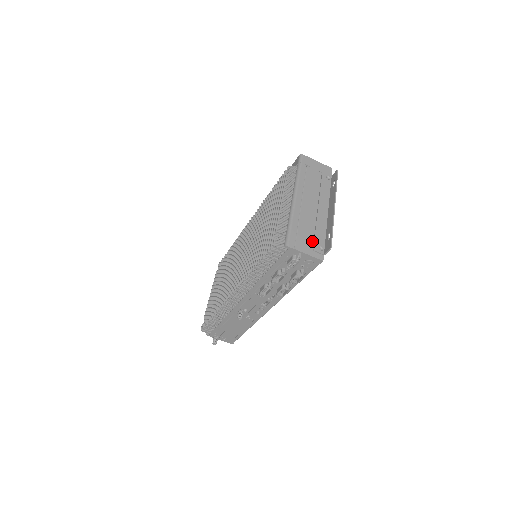
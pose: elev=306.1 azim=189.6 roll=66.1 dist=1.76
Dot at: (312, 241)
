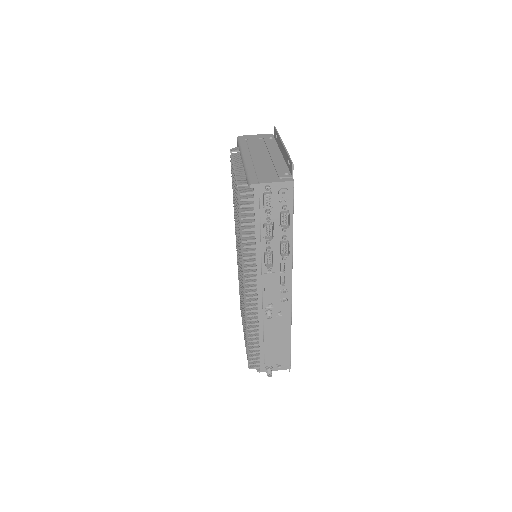
Dot at: (275, 174)
